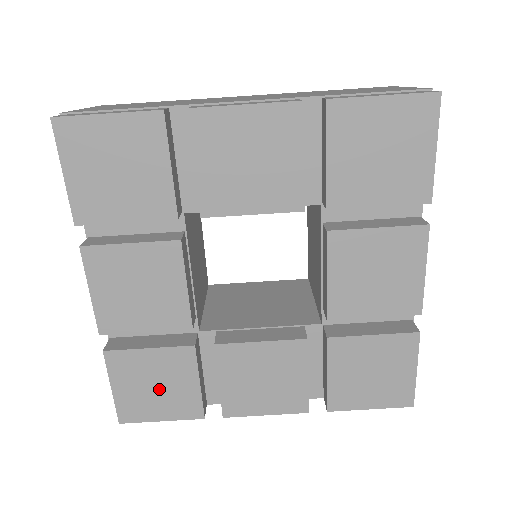
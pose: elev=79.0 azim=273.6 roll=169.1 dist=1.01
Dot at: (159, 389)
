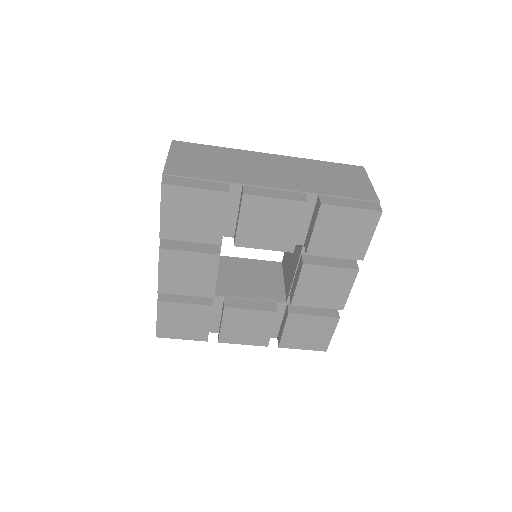
Dot at: (185, 324)
